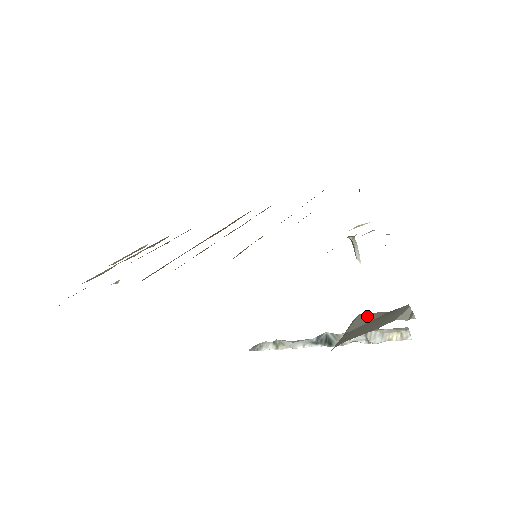
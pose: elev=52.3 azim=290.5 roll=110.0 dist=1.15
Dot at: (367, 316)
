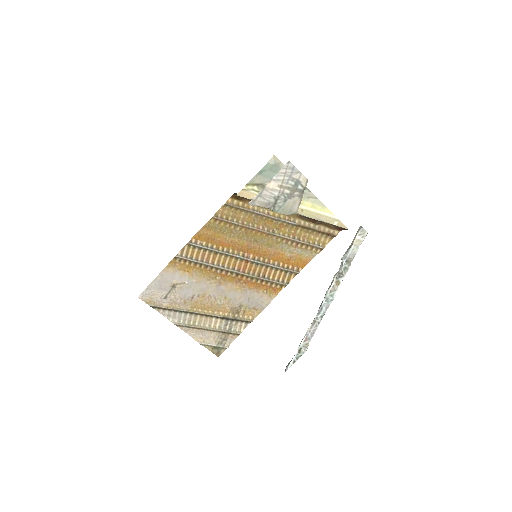
Dot at: (291, 204)
